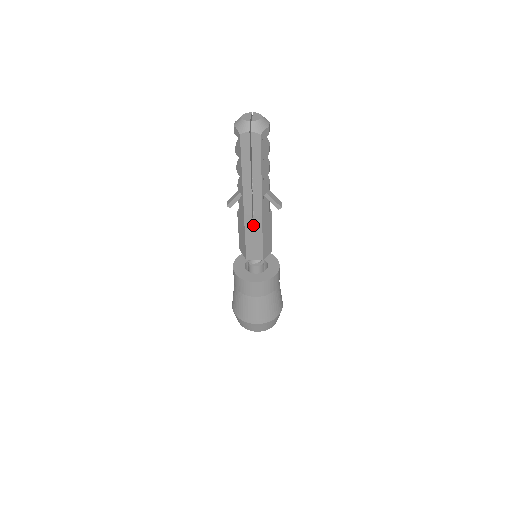
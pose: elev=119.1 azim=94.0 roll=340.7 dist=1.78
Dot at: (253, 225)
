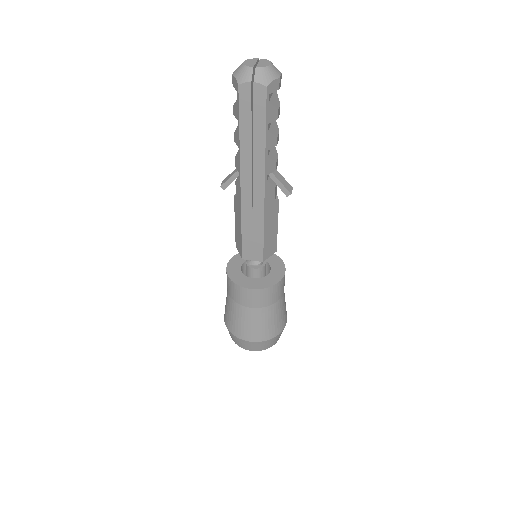
Dot at: (252, 214)
